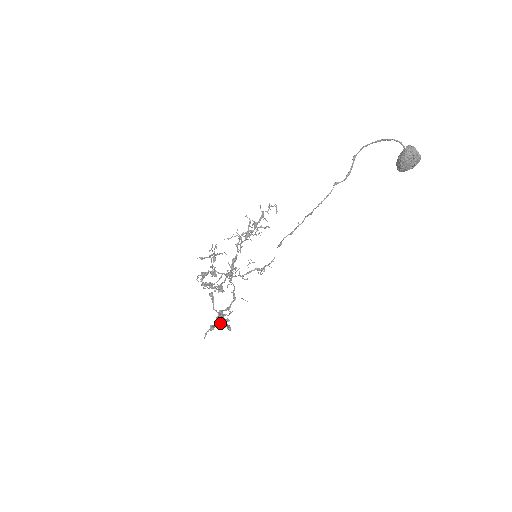
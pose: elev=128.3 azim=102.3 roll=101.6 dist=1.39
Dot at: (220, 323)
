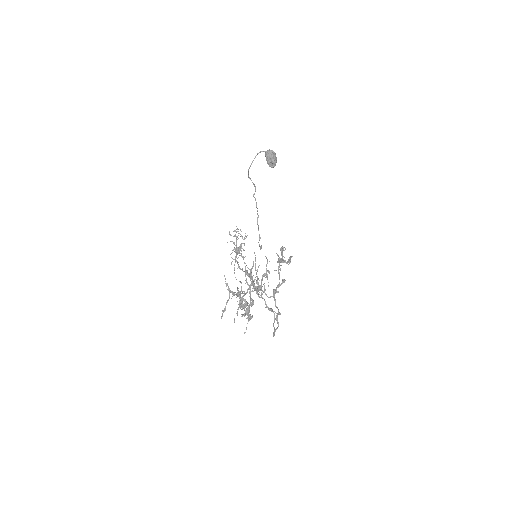
Dot at: (283, 261)
